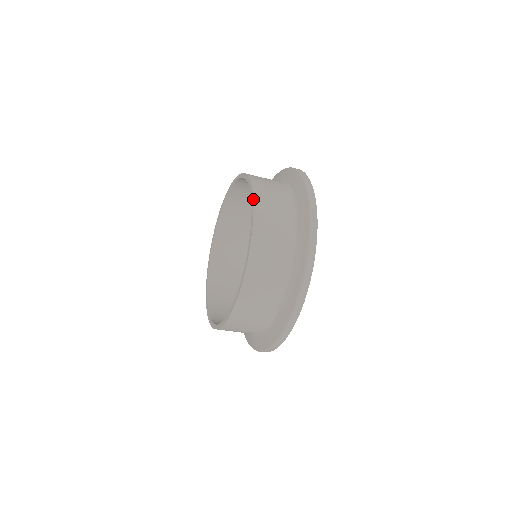
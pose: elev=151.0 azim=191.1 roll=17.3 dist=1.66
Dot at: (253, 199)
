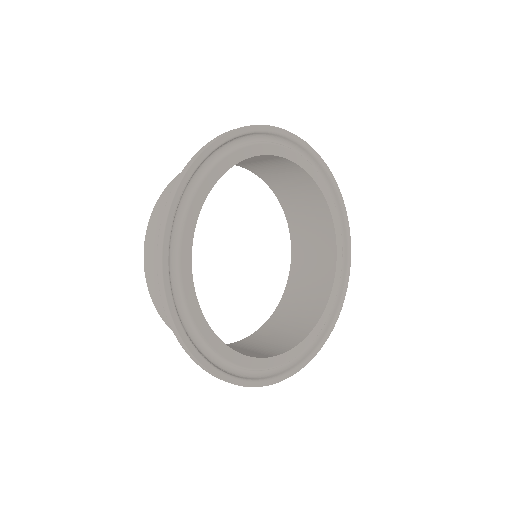
Dot at: occluded
